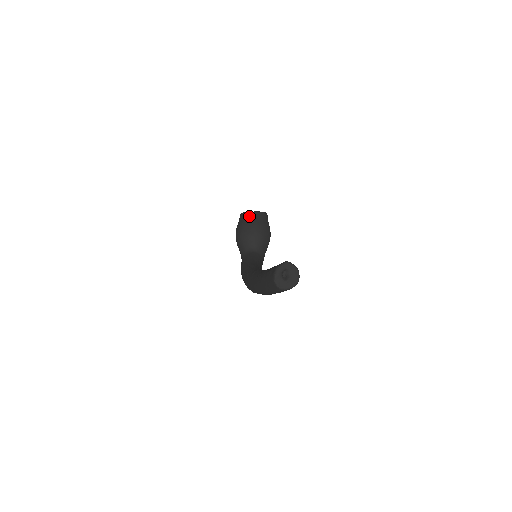
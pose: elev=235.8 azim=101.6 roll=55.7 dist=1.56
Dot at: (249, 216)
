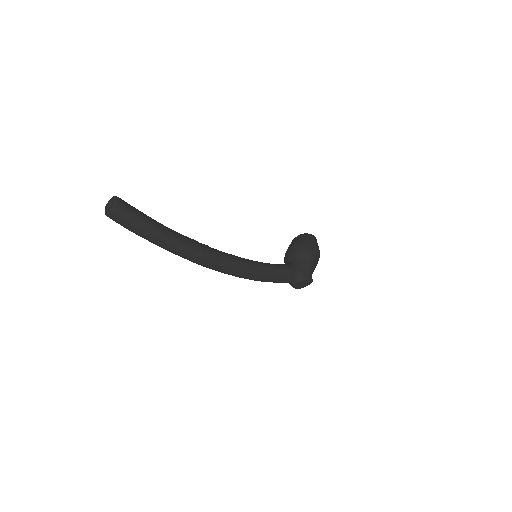
Dot at: occluded
